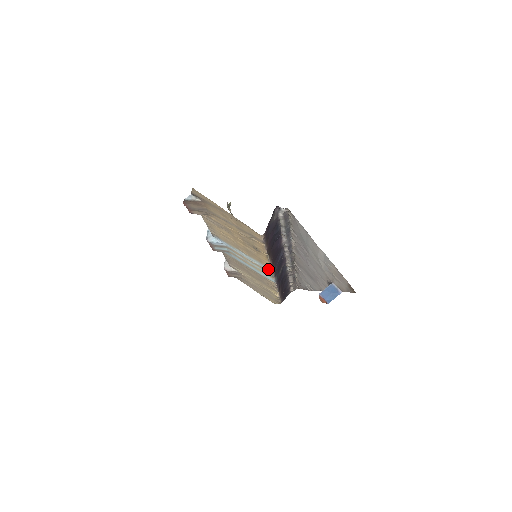
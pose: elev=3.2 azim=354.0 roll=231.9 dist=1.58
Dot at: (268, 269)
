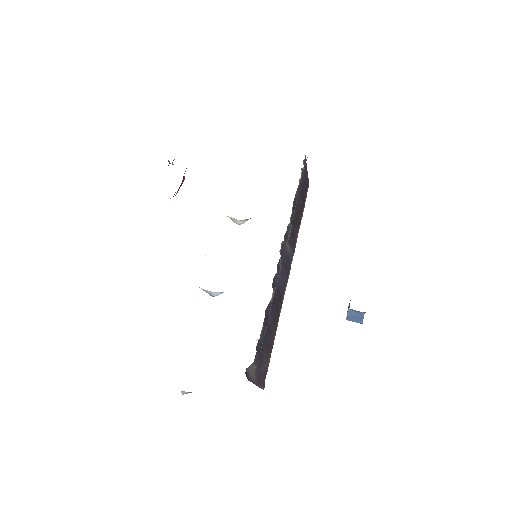
Dot at: occluded
